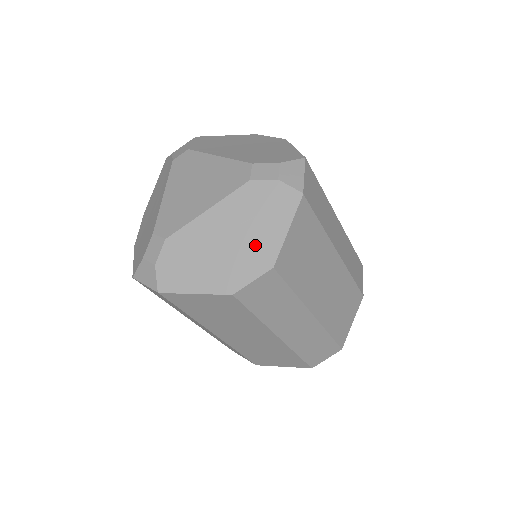
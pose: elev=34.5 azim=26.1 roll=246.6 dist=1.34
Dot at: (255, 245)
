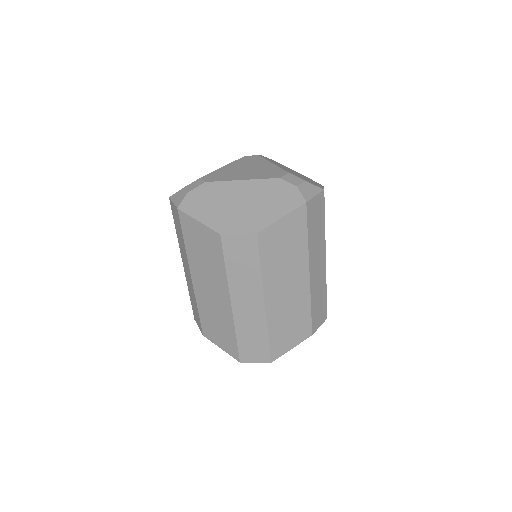
Dot at: (256, 214)
